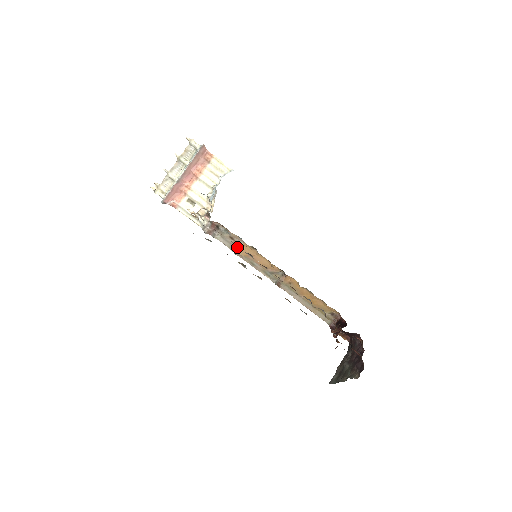
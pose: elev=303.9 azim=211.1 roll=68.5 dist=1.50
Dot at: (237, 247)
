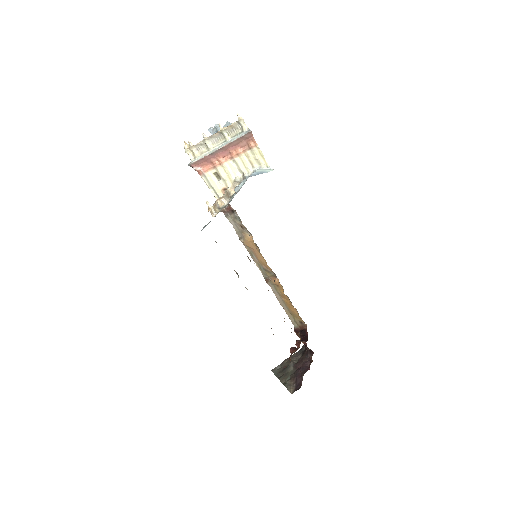
Dot at: (244, 235)
